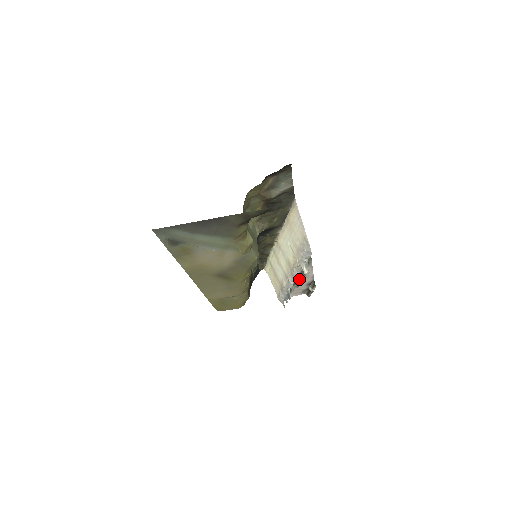
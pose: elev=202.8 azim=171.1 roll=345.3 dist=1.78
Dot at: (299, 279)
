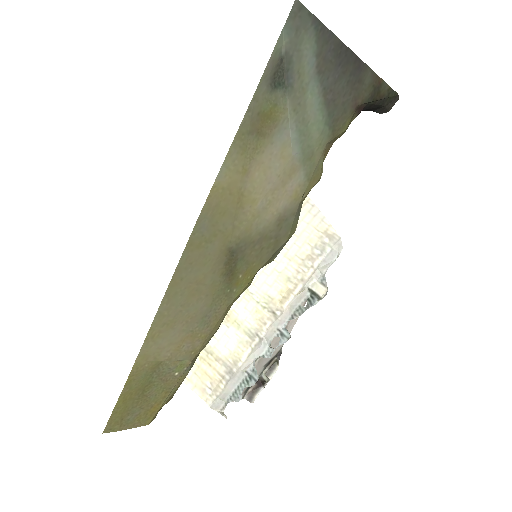
Dot at: occluded
